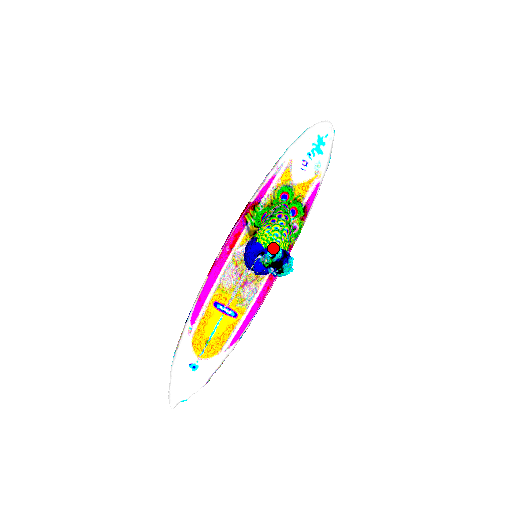
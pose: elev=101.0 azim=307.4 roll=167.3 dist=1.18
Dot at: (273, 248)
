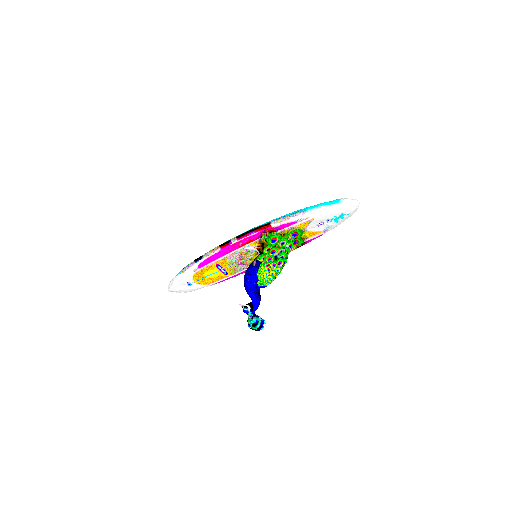
Dot at: (264, 284)
